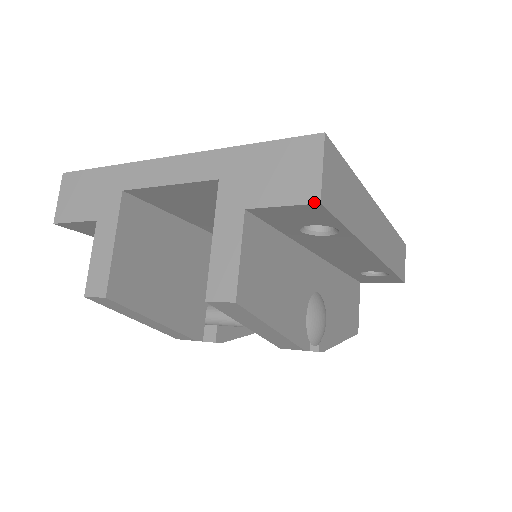
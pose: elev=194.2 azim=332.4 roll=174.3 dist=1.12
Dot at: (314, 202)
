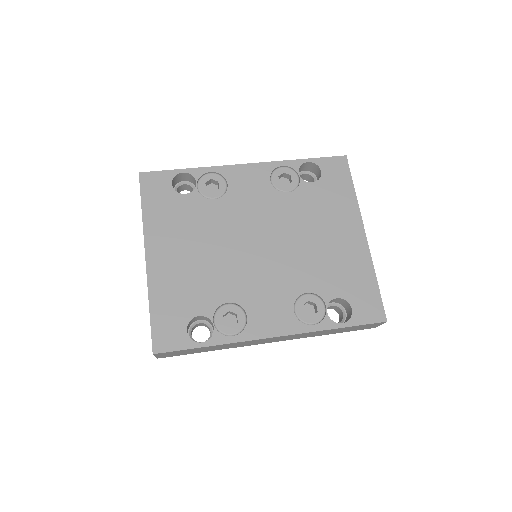
Dot at: occluded
